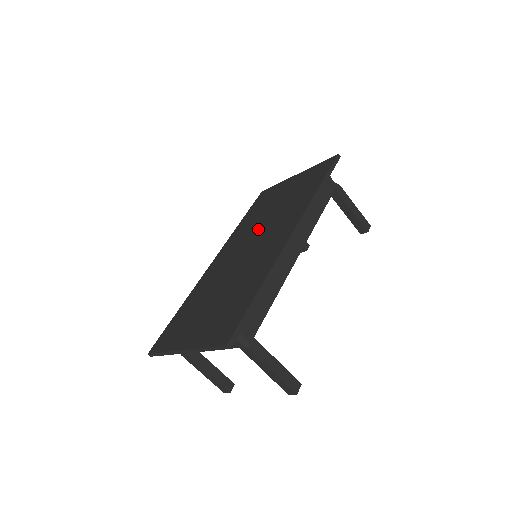
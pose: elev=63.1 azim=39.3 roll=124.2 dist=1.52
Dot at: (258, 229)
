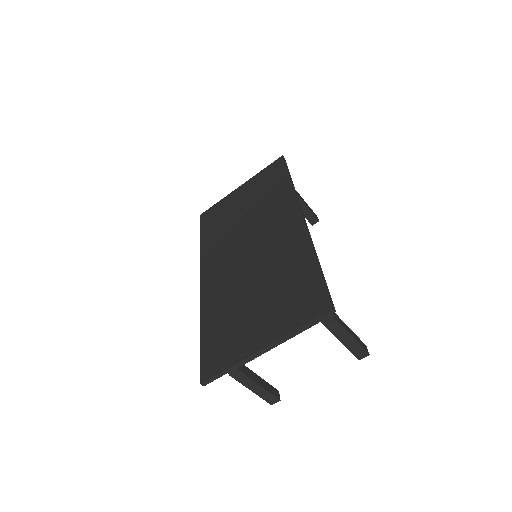
Dot at: (242, 234)
